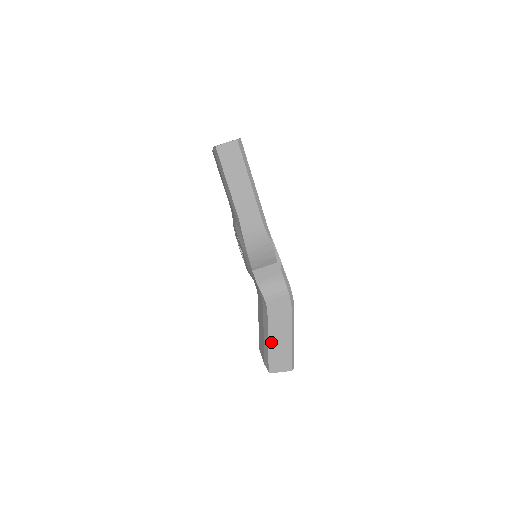
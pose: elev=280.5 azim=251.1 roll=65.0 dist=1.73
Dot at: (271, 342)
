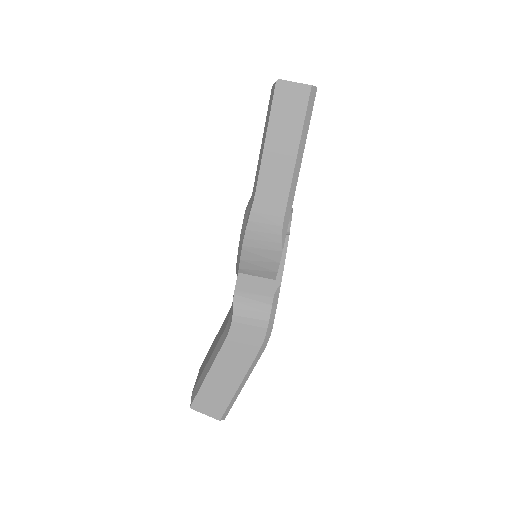
Dot at: (212, 373)
